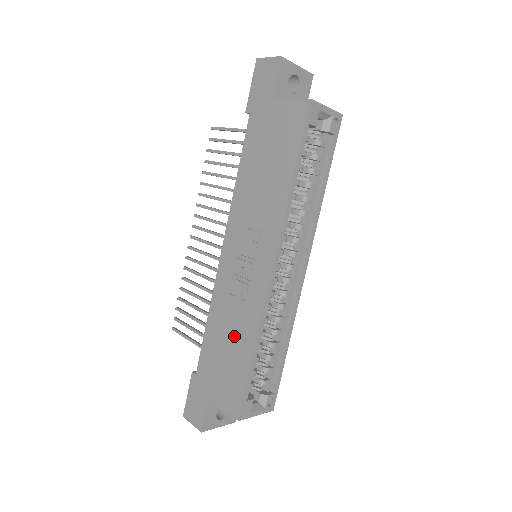
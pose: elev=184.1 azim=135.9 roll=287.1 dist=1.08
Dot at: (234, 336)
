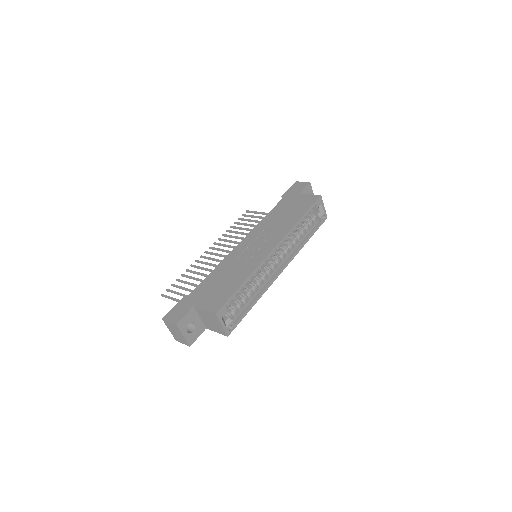
Dot at: (232, 276)
